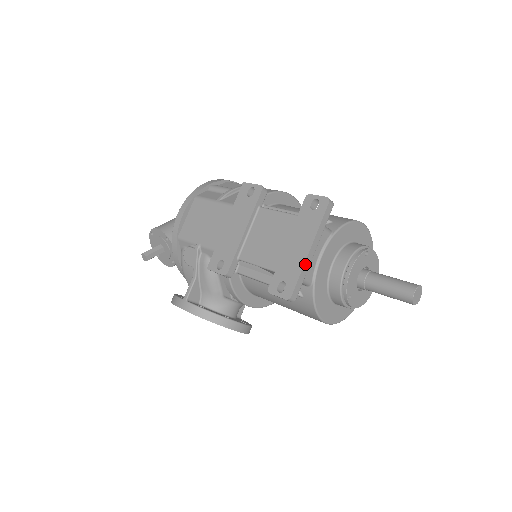
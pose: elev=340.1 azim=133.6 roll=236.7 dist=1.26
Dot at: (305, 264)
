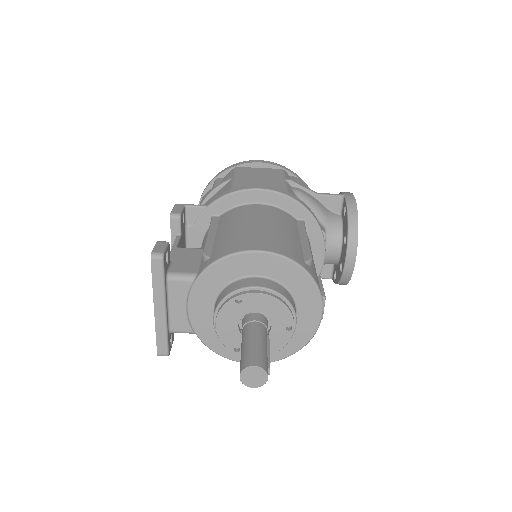
Dot at: (157, 324)
